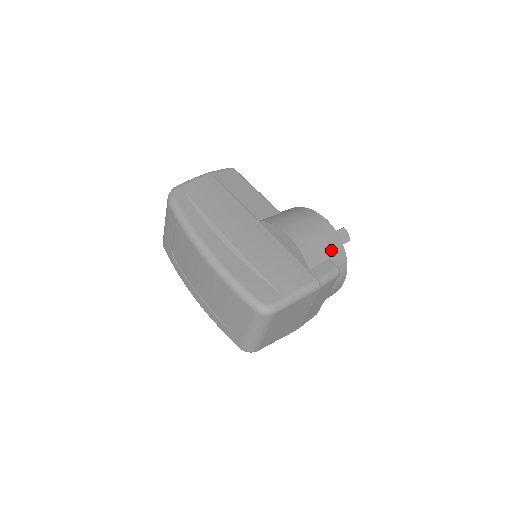
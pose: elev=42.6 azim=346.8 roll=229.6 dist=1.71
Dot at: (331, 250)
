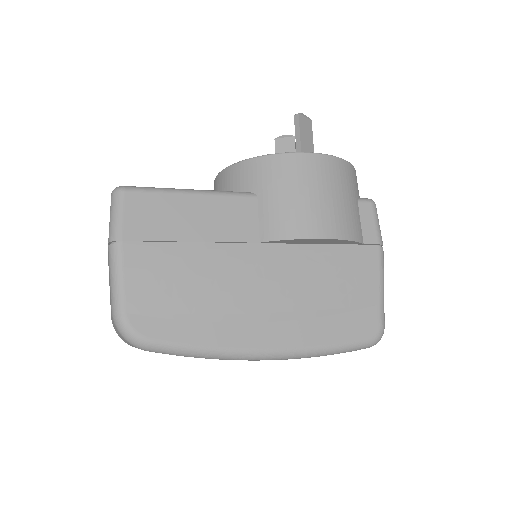
Dot at: (352, 188)
